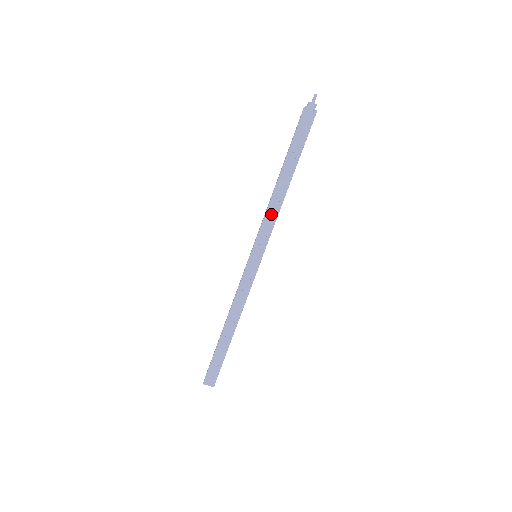
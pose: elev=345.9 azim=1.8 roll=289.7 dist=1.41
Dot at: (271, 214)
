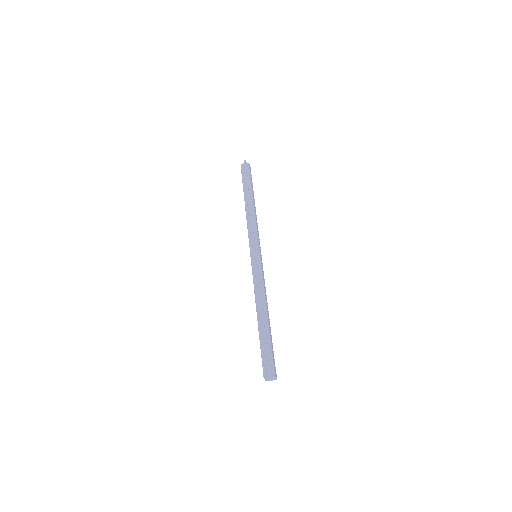
Dot at: (251, 223)
